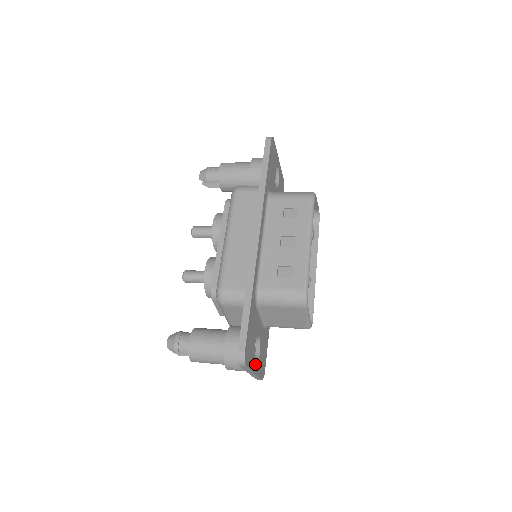
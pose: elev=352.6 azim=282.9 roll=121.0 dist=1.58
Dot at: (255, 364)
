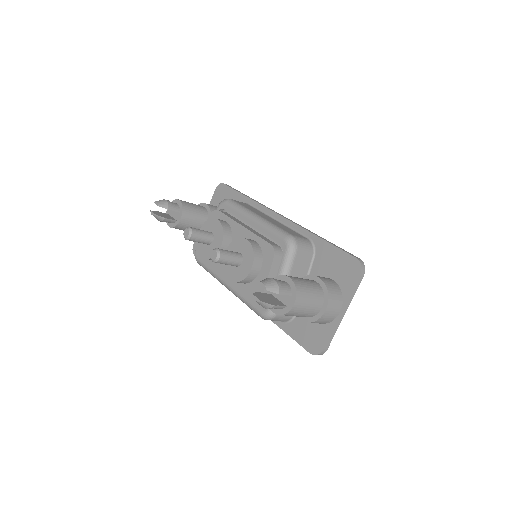
Dot at: occluded
